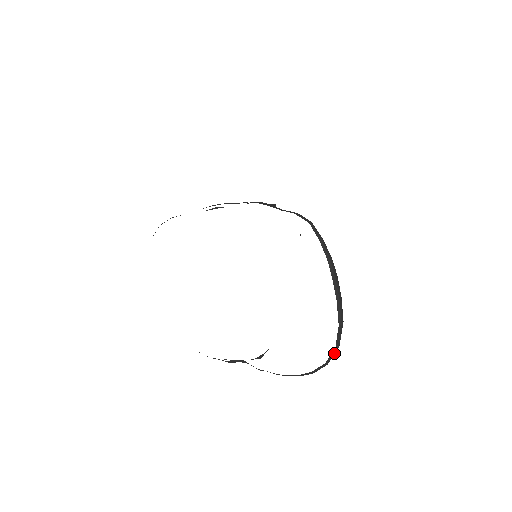
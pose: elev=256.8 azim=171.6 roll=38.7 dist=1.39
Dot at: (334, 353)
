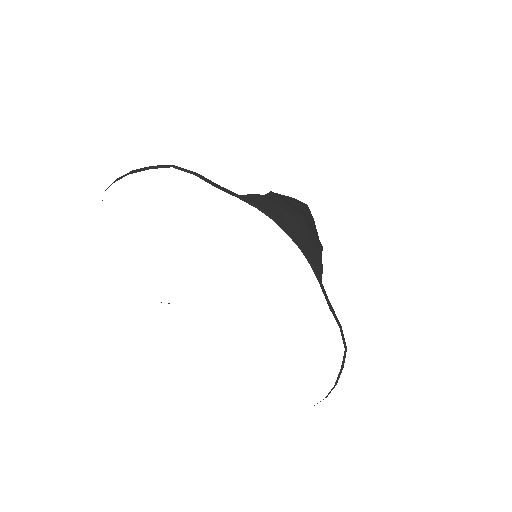
Dot at: occluded
